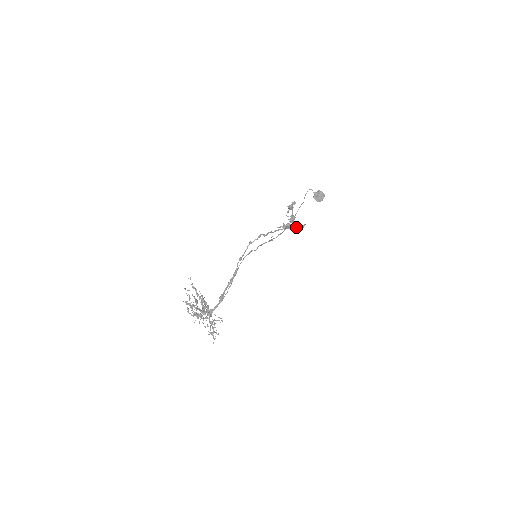
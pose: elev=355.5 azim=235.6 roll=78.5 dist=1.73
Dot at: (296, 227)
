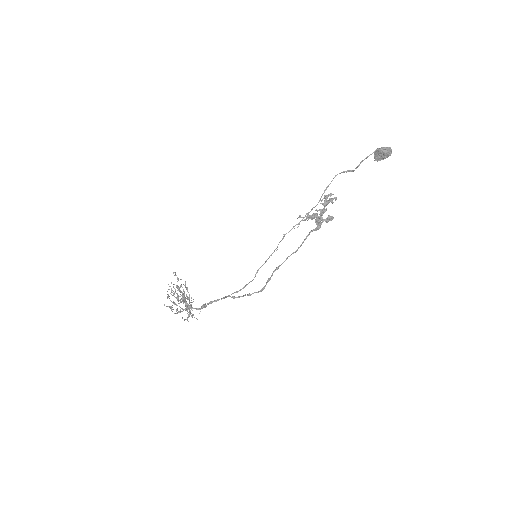
Dot at: (319, 228)
